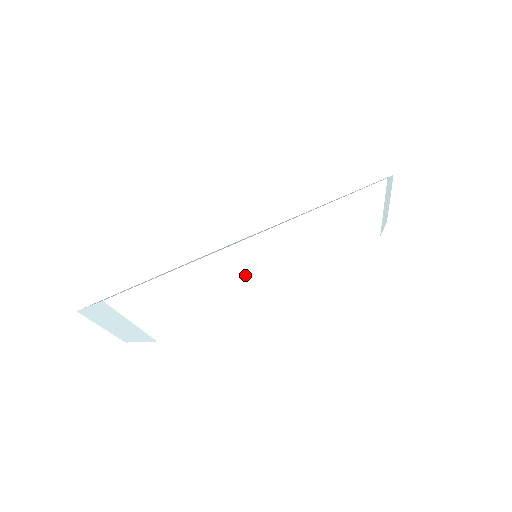
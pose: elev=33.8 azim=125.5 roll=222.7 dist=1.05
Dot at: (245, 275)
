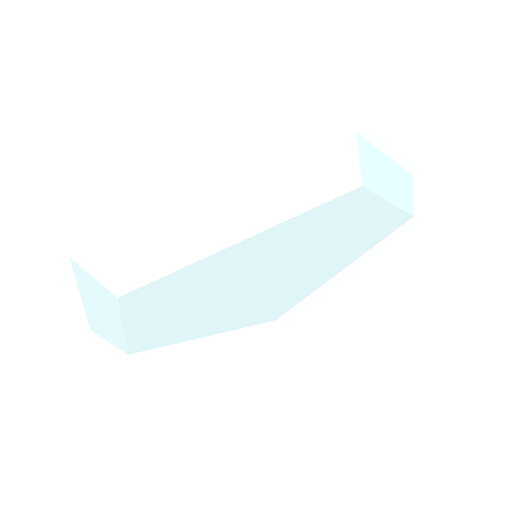
Dot at: (207, 231)
